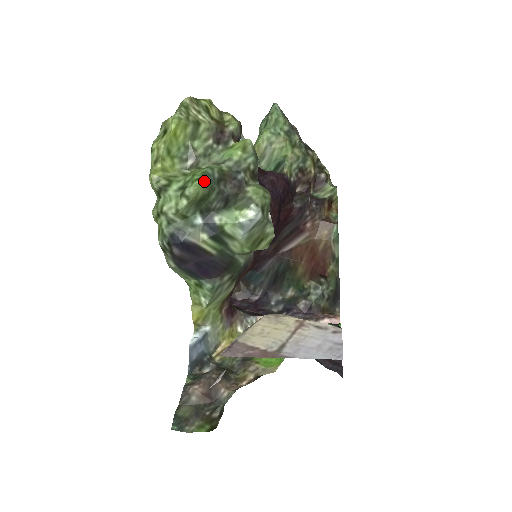
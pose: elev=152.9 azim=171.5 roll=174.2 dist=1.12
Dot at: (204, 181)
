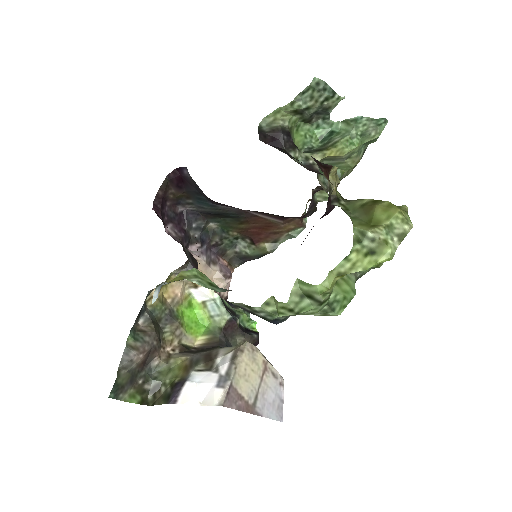
Dot at: (345, 306)
